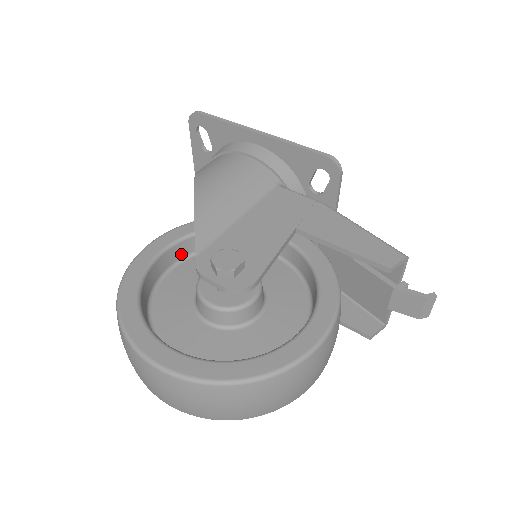
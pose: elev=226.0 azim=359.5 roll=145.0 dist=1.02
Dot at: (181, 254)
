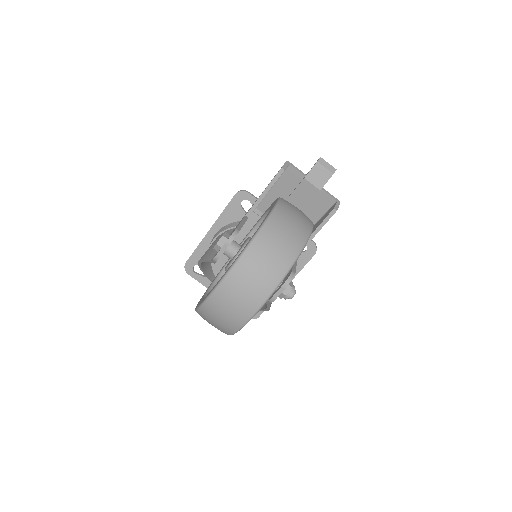
Dot at: occluded
